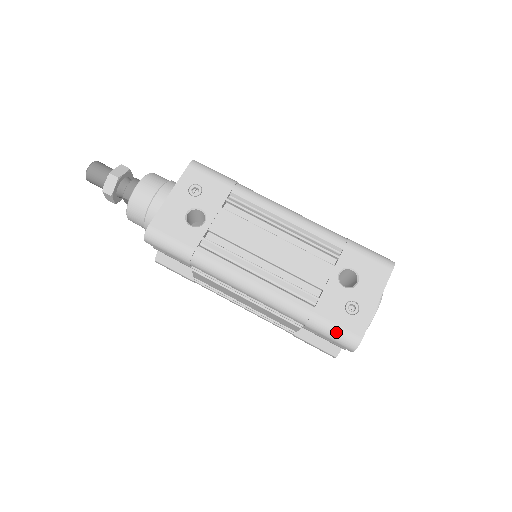
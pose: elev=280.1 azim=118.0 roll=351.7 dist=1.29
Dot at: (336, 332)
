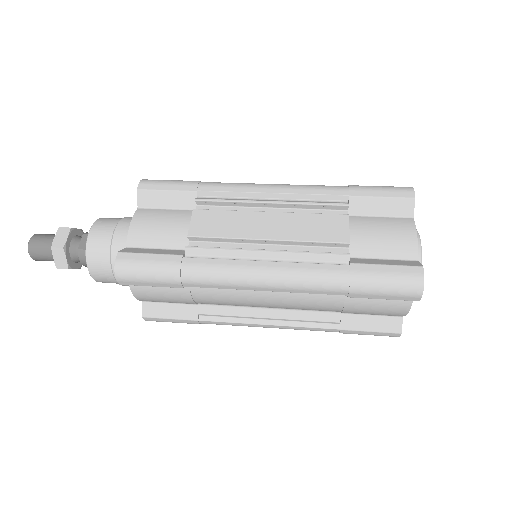
Dot at: (382, 186)
